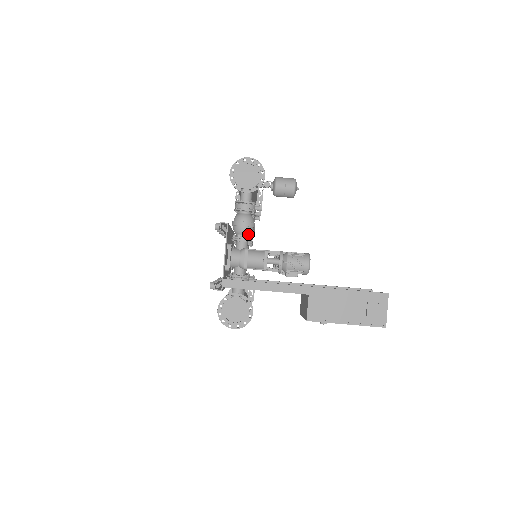
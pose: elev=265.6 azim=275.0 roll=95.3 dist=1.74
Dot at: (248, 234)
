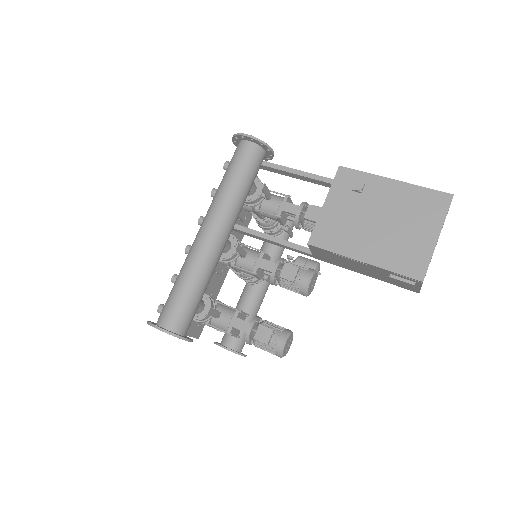
Dot at: occluded
